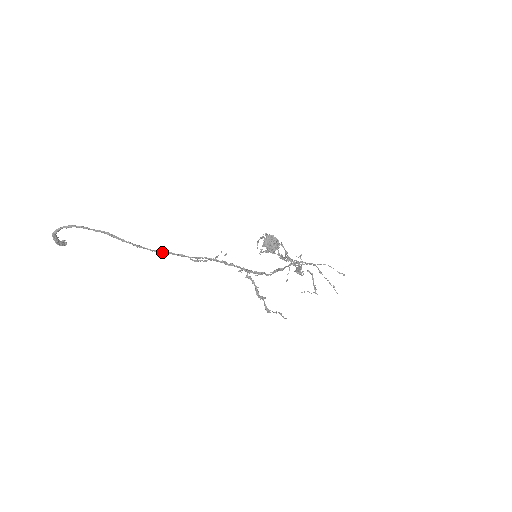
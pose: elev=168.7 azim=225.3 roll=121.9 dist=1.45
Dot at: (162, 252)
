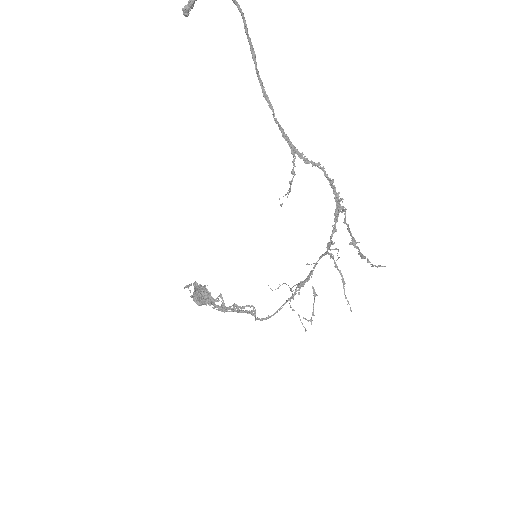
Dot at: (280, 127)
